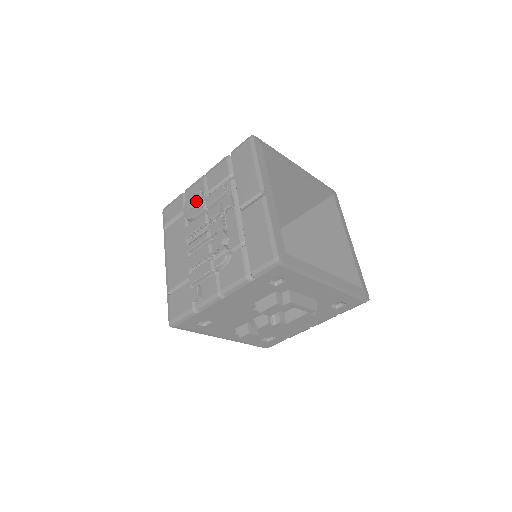
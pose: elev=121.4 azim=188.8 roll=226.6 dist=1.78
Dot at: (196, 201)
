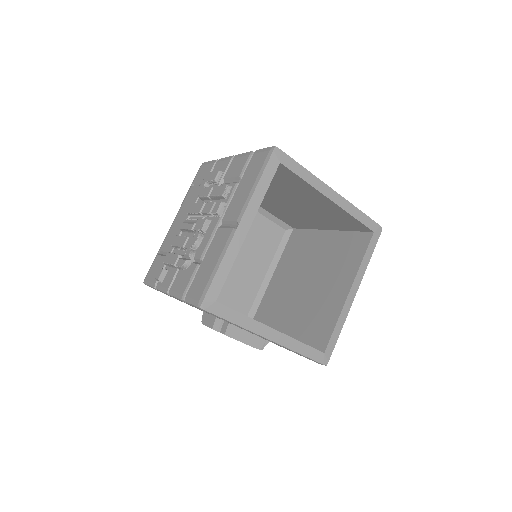
Dot at: (211, 181)
